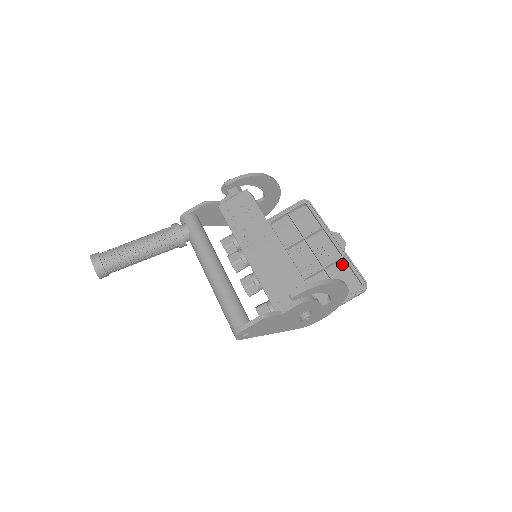
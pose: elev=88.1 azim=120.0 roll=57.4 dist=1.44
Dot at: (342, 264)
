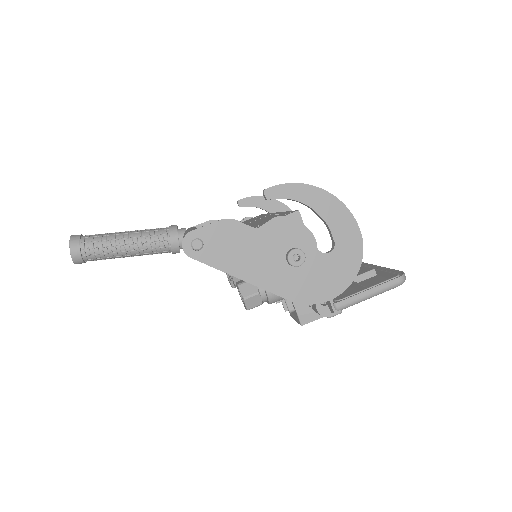
Dot at: (374, 278)
